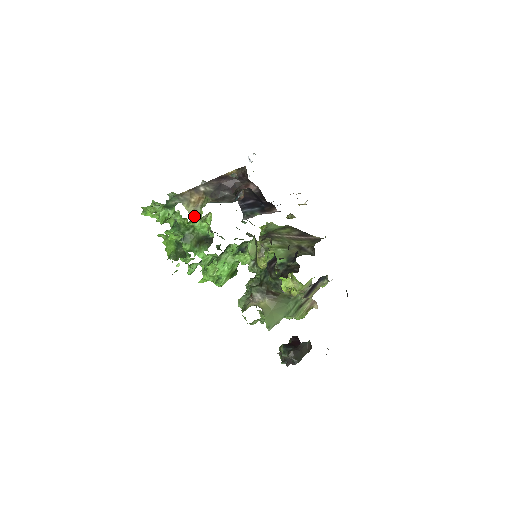
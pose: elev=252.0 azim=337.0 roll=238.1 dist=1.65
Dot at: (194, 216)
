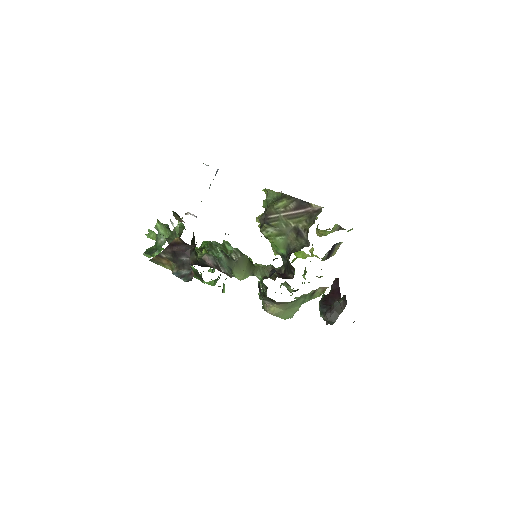
Dot at: occluded
